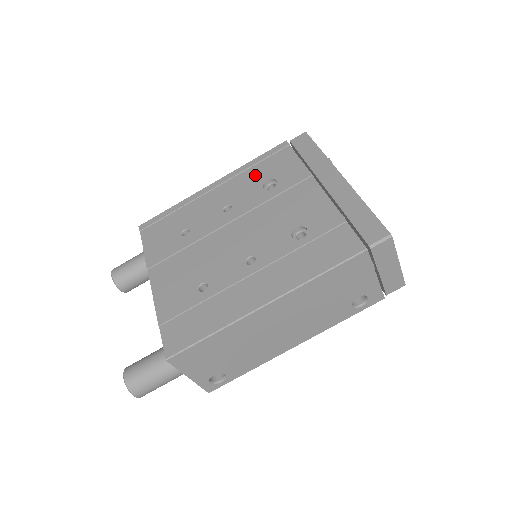
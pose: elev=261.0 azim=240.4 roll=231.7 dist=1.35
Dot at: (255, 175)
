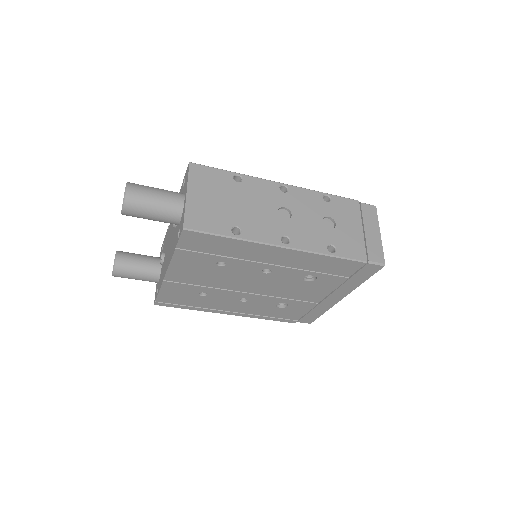
Dot at: (313, 266)
